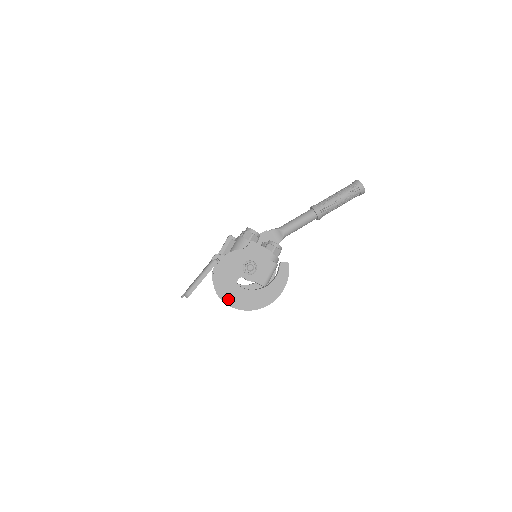
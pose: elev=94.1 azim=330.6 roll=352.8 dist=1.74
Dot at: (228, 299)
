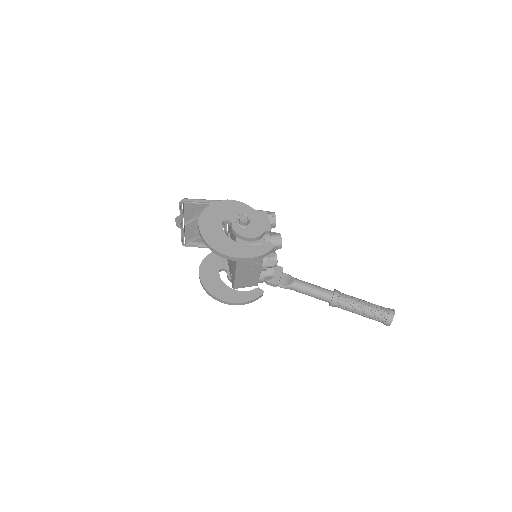
Dot at: (204, 223)
